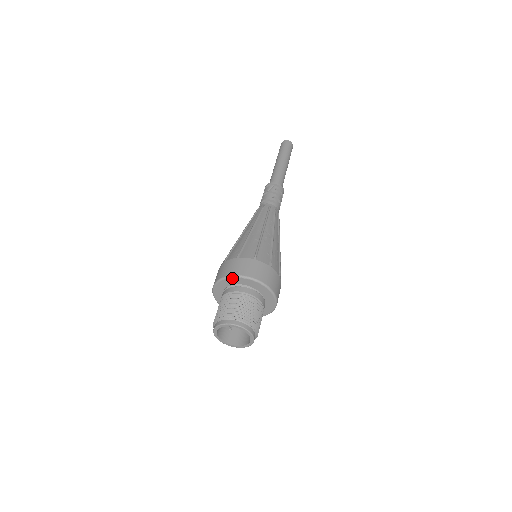
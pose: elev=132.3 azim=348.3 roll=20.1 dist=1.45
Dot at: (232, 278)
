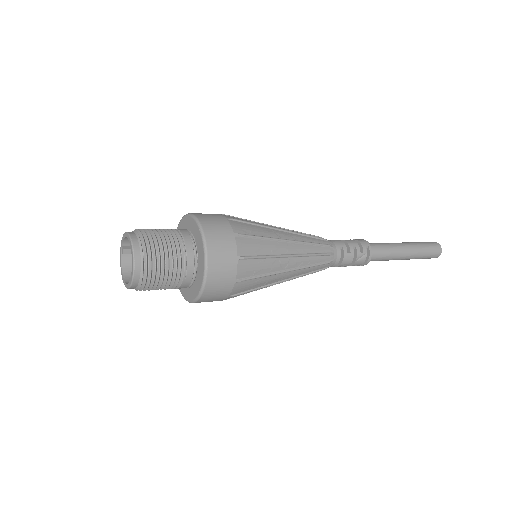
Dot at: occluded
